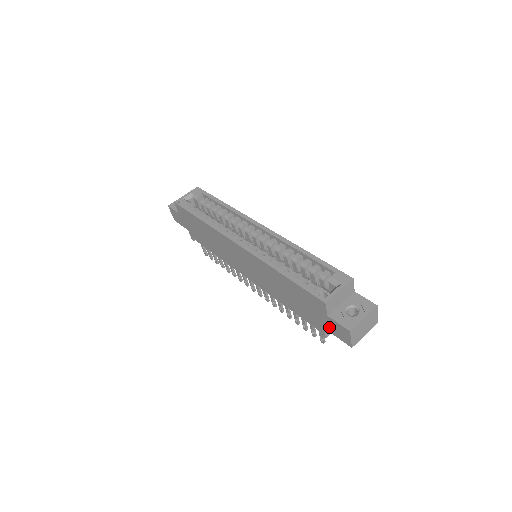
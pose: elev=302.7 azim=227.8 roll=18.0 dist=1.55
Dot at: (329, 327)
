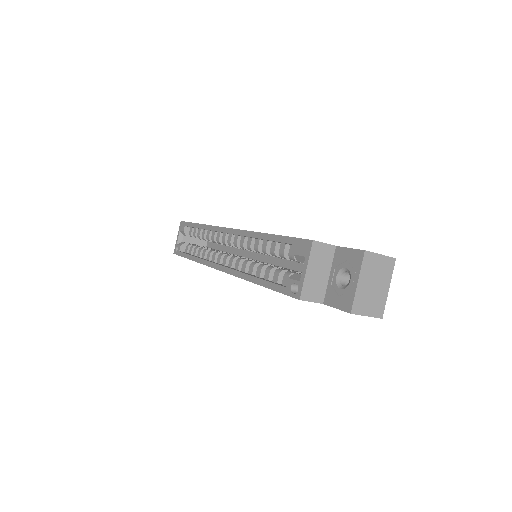
Dot at: occluded
